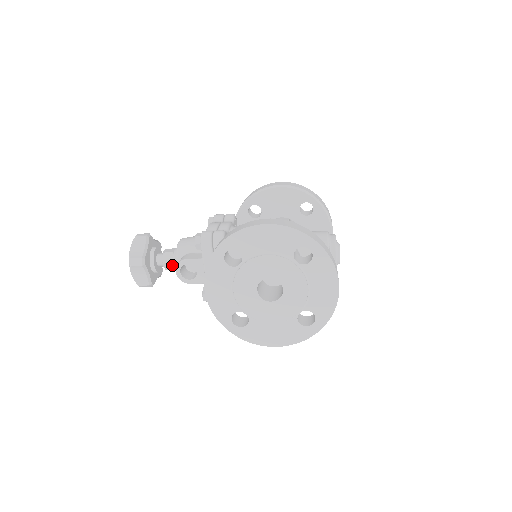
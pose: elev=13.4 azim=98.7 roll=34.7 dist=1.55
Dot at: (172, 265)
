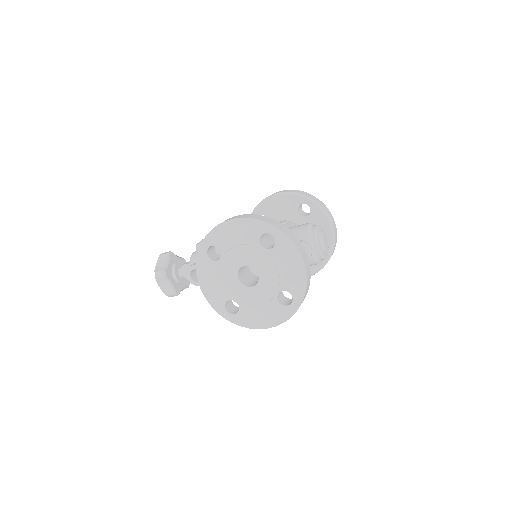
Dot at: occluded
